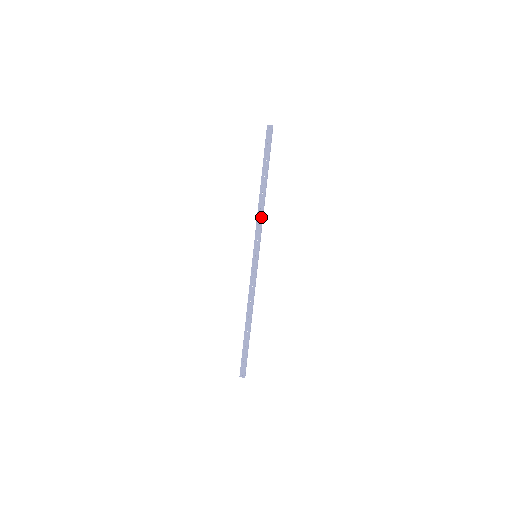
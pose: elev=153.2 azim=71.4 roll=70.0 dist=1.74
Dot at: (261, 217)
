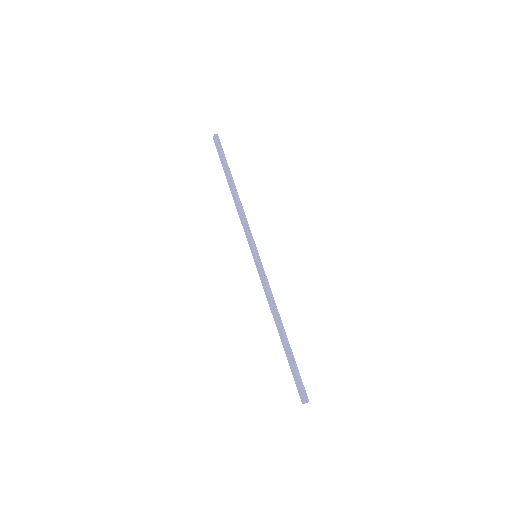
Dot at: (241, 216)
